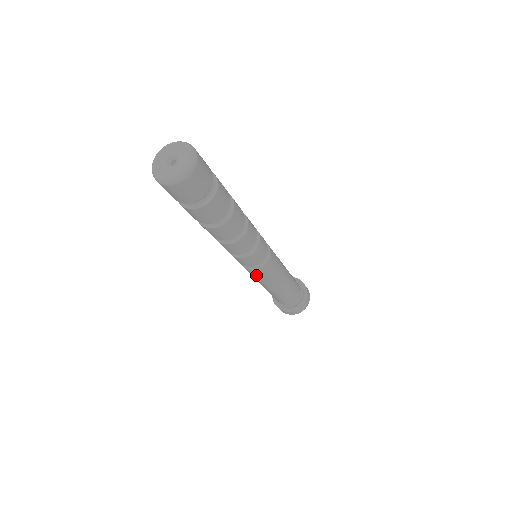
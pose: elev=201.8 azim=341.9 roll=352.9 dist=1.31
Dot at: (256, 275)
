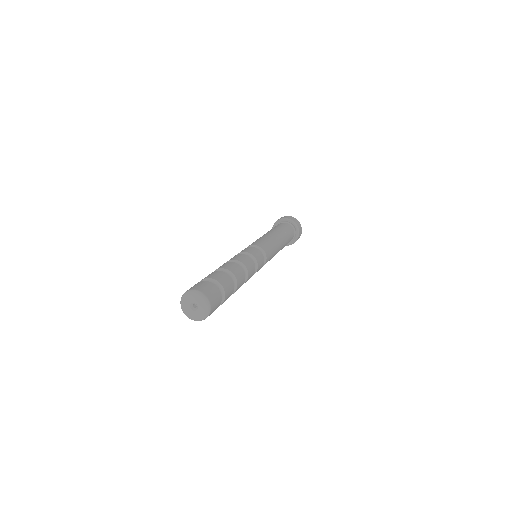
Dot at: occluded
